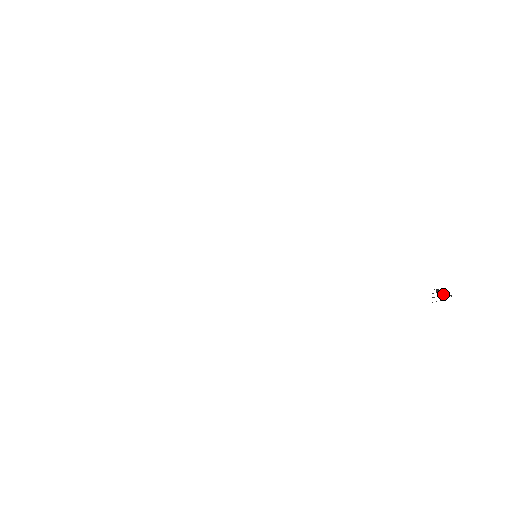
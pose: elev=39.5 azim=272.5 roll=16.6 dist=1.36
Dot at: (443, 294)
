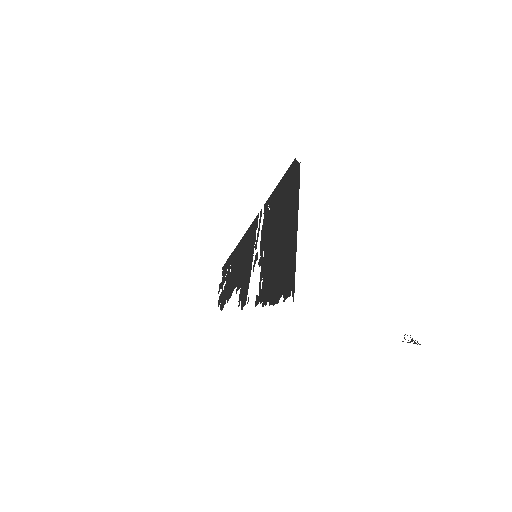
Dot at: (416, 343)
